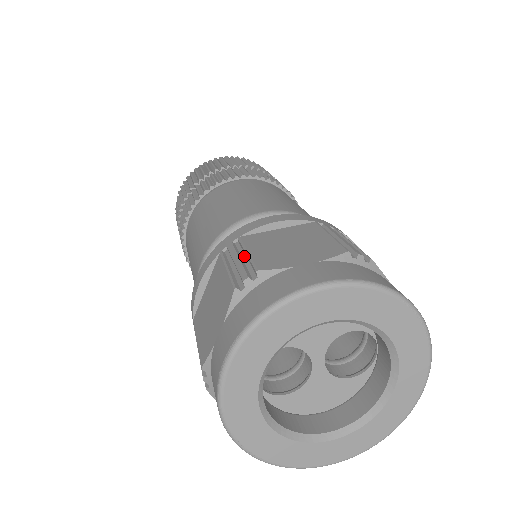
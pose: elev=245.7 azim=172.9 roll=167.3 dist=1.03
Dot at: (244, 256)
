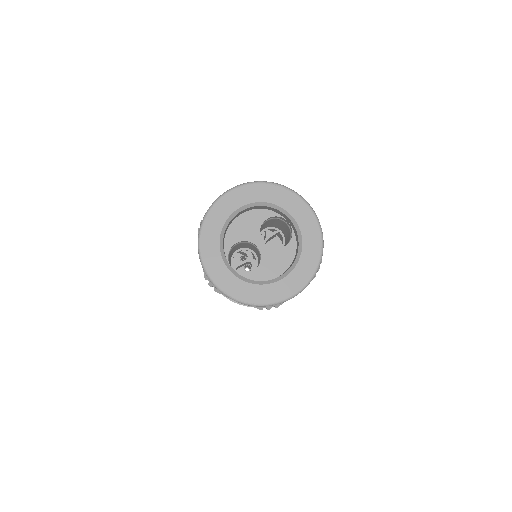
Dot at: occluded
